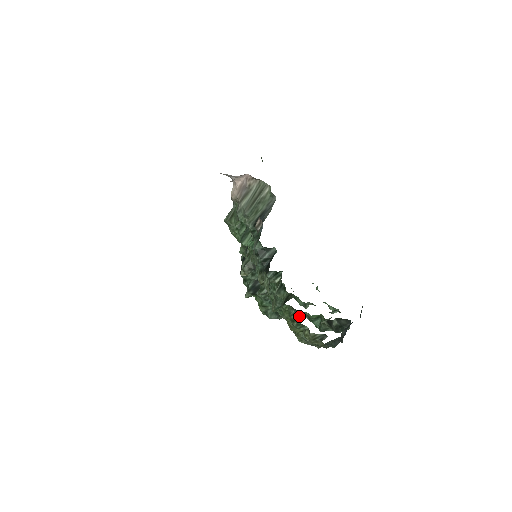
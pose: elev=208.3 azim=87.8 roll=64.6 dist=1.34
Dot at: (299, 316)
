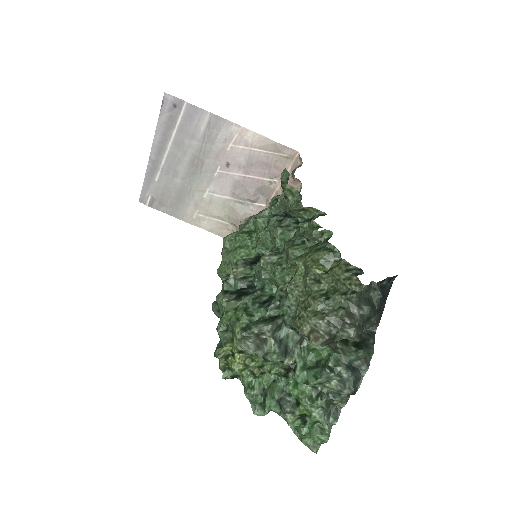
Dot at: occluded
